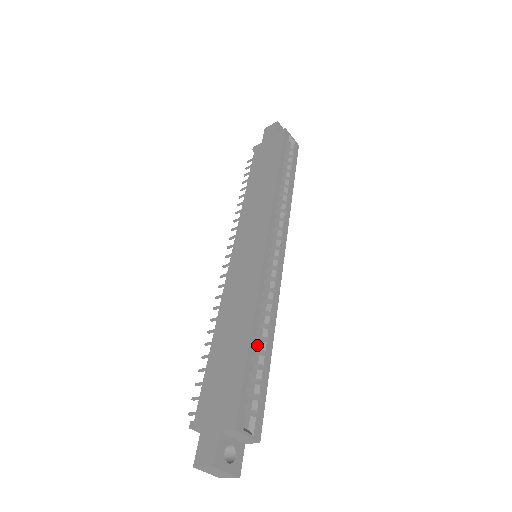
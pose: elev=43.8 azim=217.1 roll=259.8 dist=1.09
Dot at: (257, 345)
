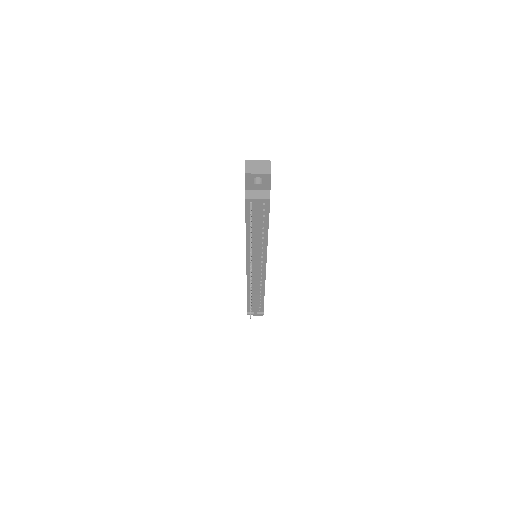
Dot at: occluded
